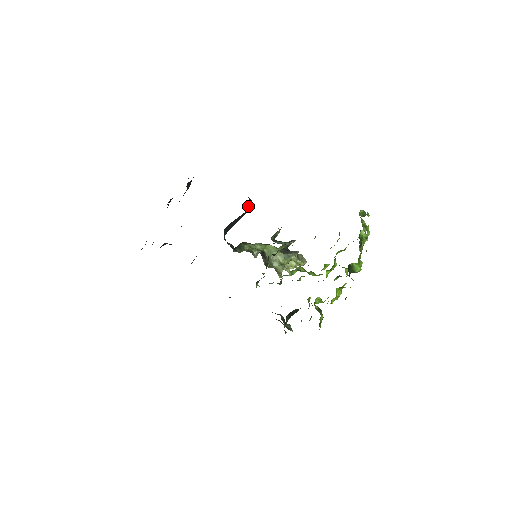
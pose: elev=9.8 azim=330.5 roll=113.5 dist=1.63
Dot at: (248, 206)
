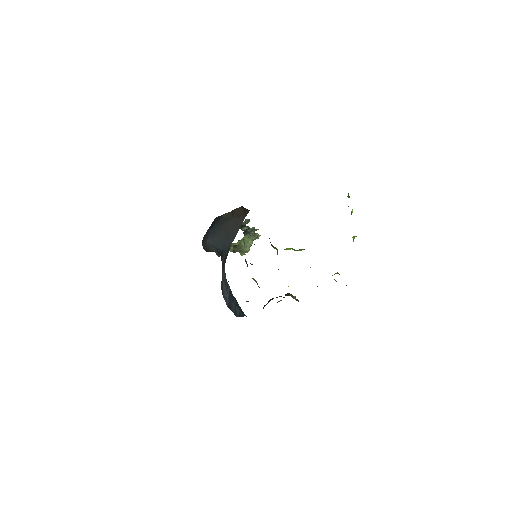
Dot at: (238, 215)
